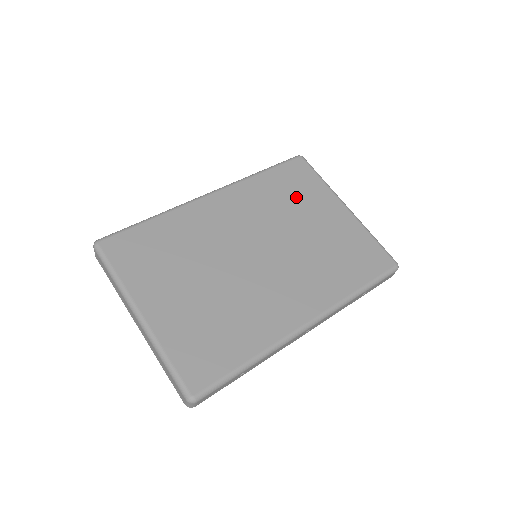
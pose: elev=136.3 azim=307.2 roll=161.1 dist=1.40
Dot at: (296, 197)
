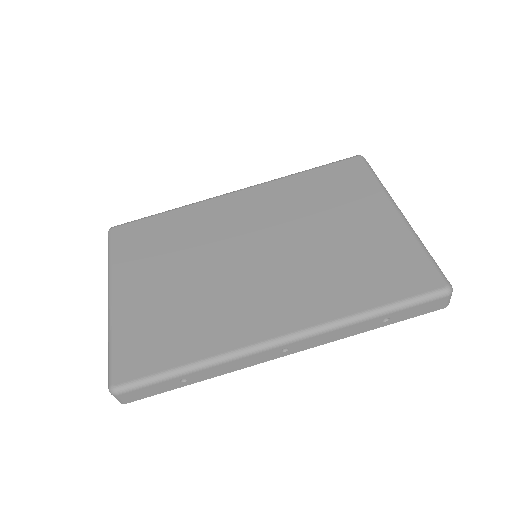
Dot at: (332, 197)
